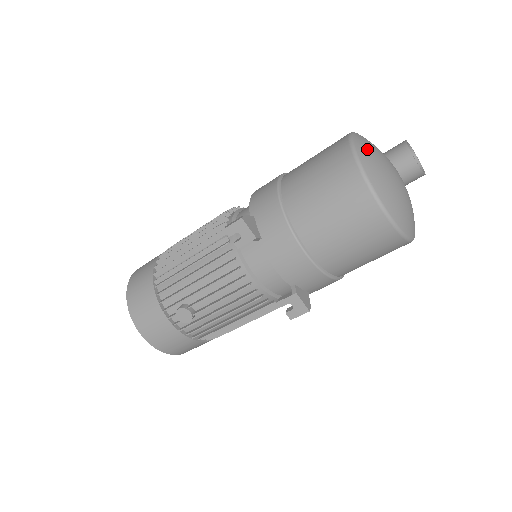
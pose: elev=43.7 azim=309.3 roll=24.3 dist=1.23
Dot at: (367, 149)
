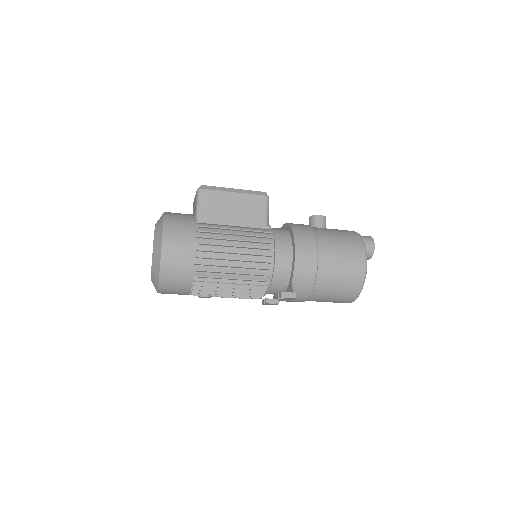
Dot at: occluded
